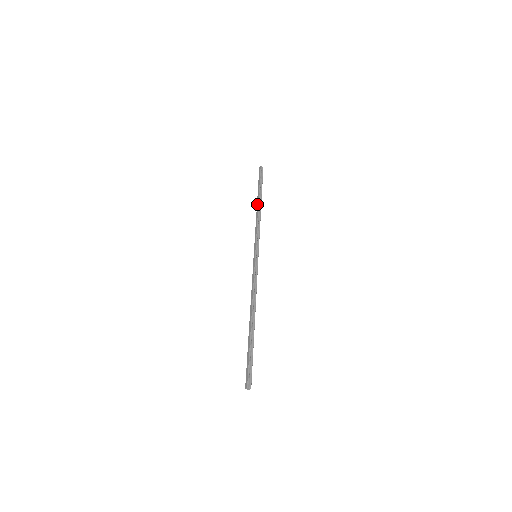
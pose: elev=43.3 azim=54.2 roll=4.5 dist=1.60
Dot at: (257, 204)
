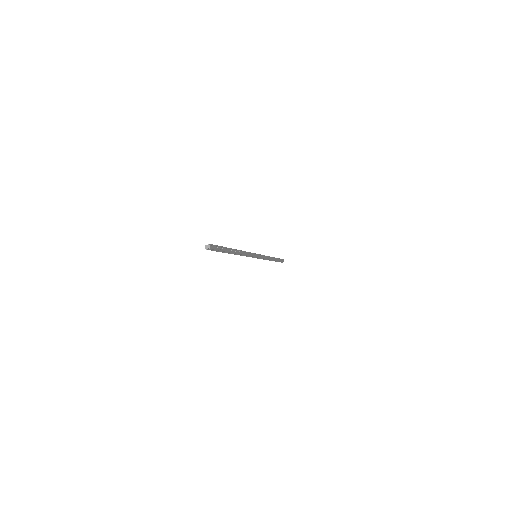
Dot at: occluded
